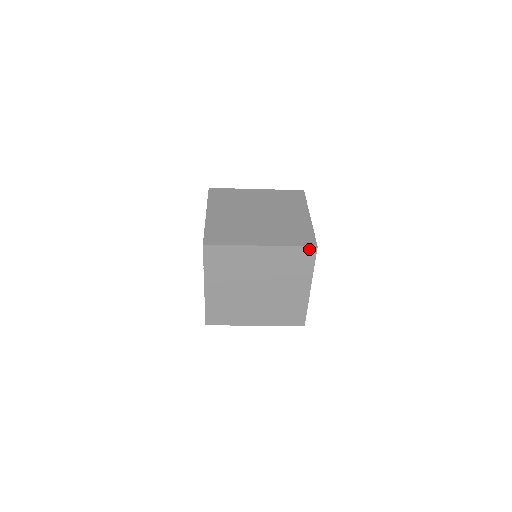
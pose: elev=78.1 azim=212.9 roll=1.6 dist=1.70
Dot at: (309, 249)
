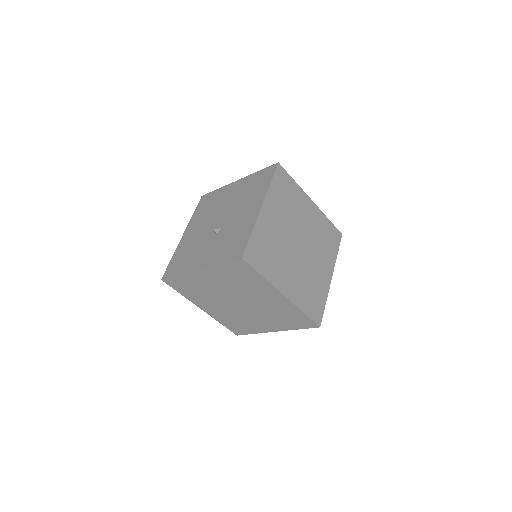
Dot at: (337, 232)
